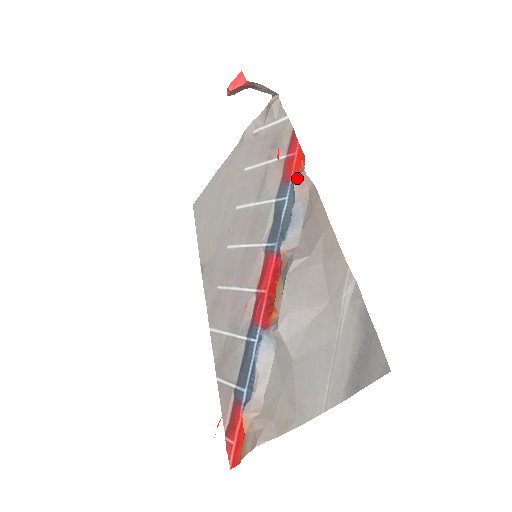
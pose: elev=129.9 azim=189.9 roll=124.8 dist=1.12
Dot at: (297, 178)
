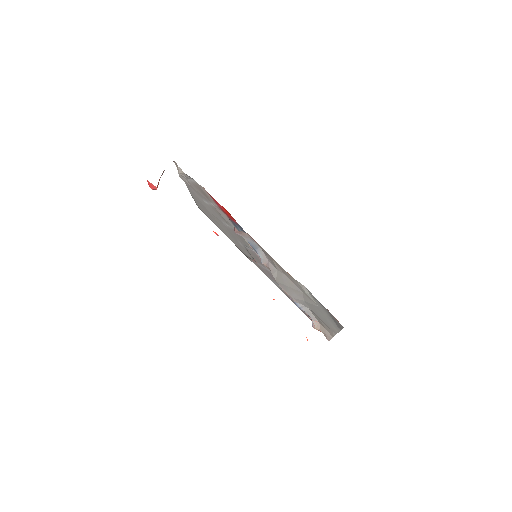
Dot at: (235, 232)
